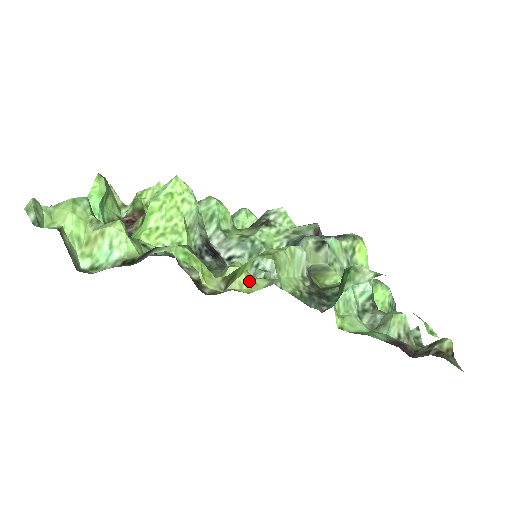
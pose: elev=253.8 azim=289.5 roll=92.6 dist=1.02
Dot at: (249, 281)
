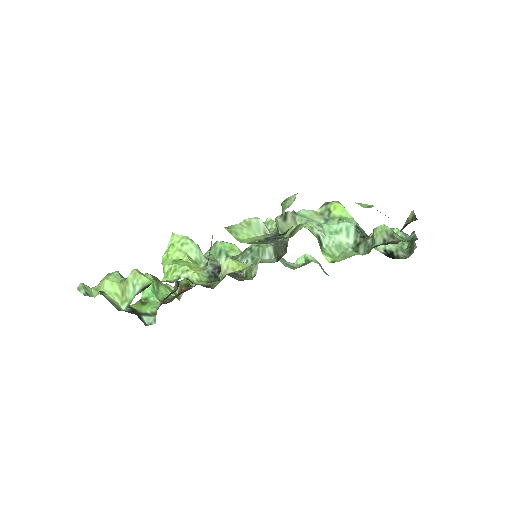
Dot at: (241, 265)
